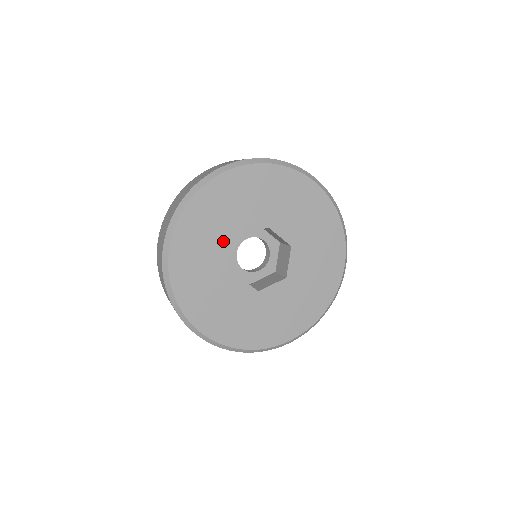
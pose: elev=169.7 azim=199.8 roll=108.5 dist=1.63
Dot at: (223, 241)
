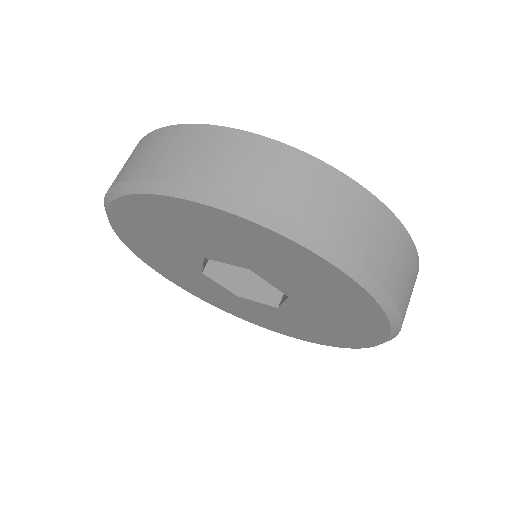
Dot at: (181, 248)
